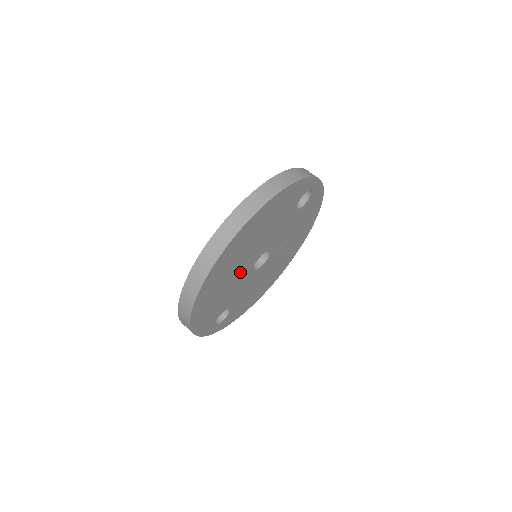
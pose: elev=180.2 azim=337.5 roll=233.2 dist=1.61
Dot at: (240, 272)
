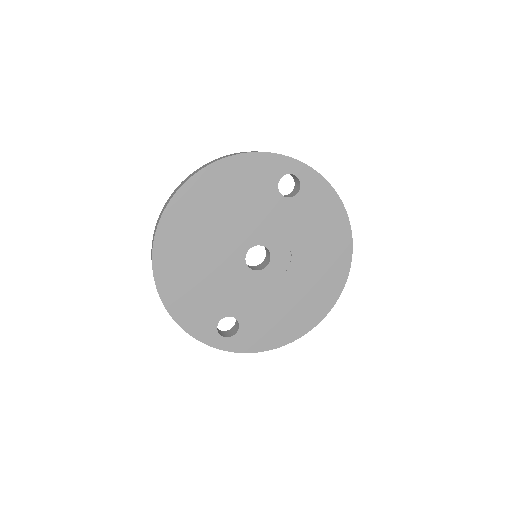
Dot at: (220, 259)
